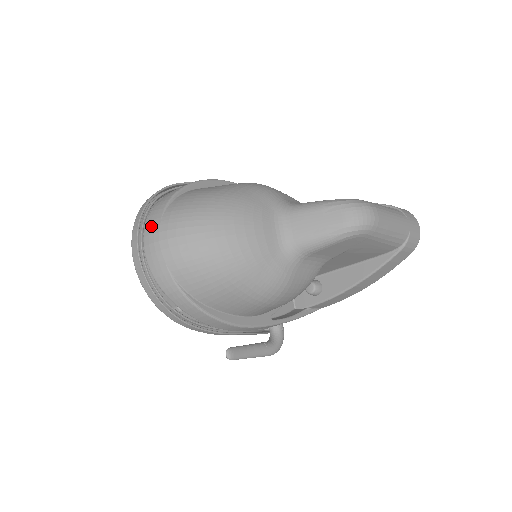
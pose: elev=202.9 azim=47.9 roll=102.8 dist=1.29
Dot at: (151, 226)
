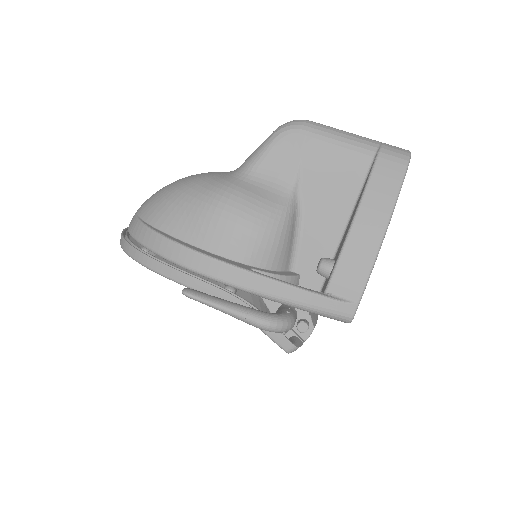
Dot at: occluded
